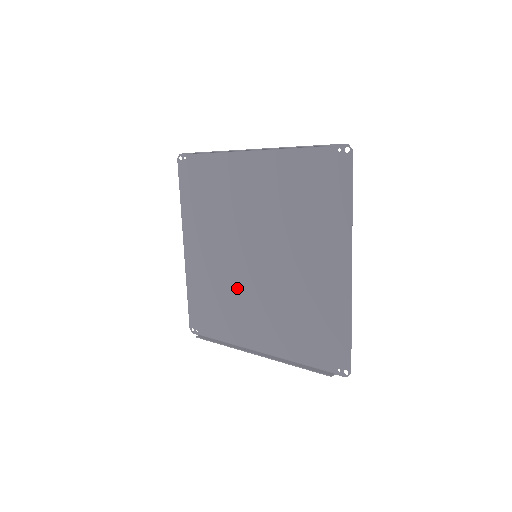
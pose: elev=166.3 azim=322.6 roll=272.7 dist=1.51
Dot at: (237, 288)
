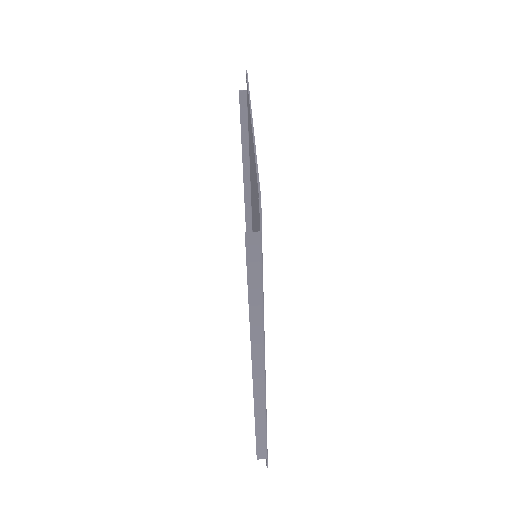
Dot at: (252, 199)
